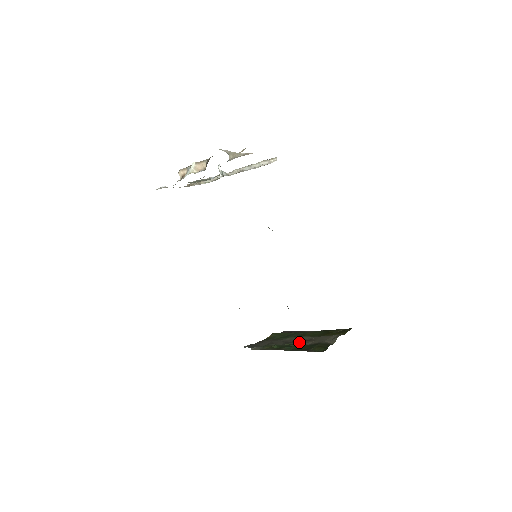
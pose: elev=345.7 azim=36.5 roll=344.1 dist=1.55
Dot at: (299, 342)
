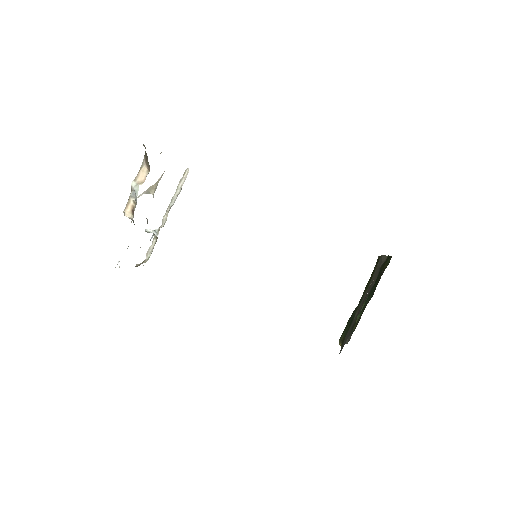
Dot at: (367, 295)
